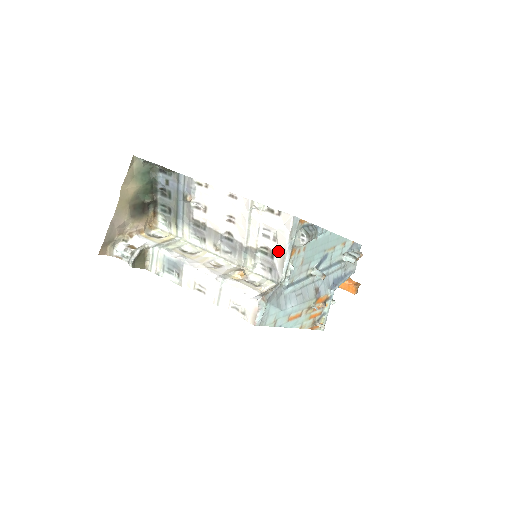
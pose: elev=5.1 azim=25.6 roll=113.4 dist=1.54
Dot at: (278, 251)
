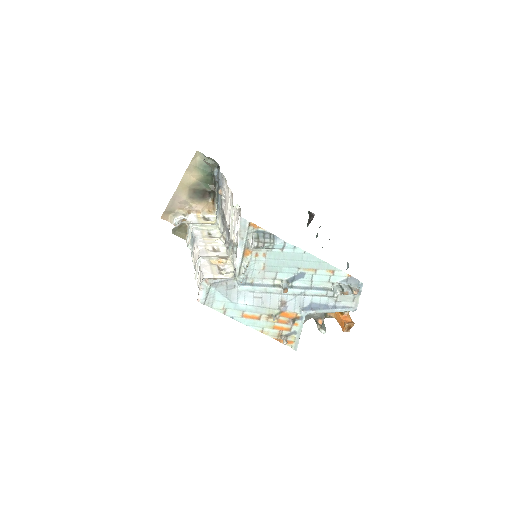
Dot at: occluded
